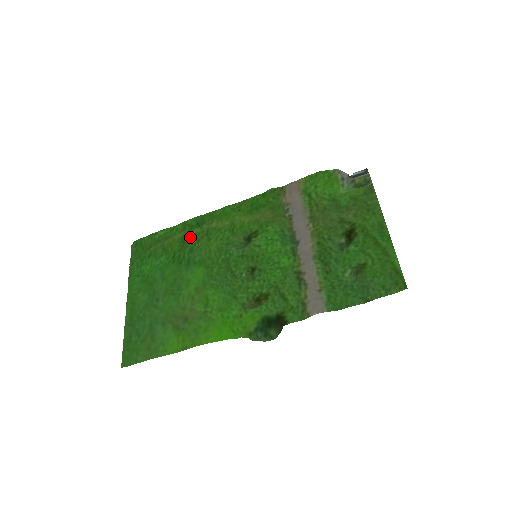
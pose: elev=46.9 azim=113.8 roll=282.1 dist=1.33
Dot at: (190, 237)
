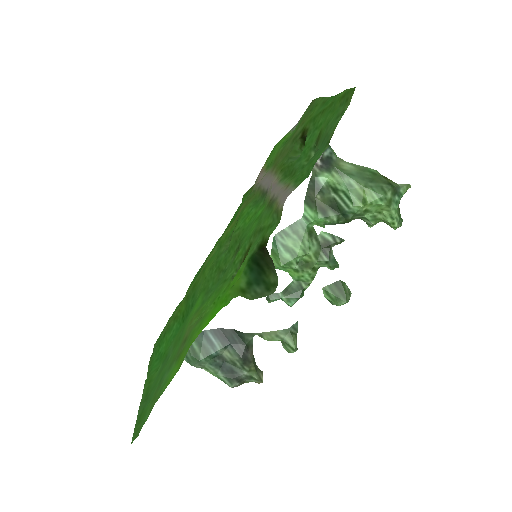
Dot at: (192, 288)
